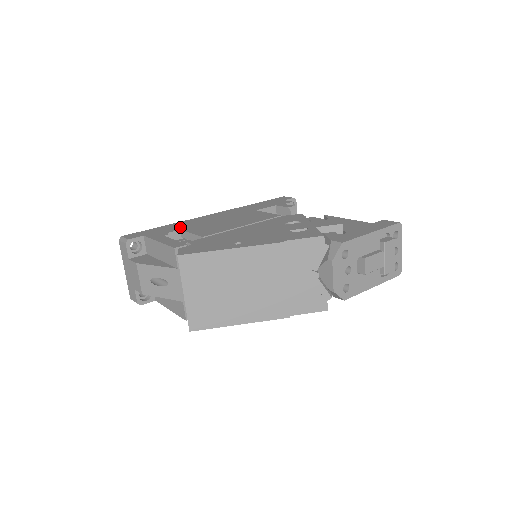
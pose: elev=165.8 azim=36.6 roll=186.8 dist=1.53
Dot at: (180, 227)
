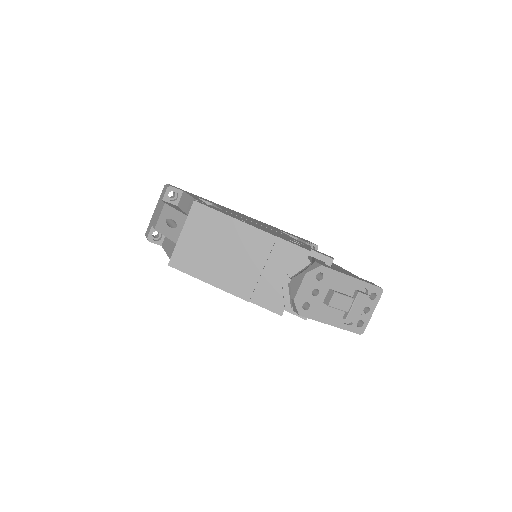
Dot at: occluded
